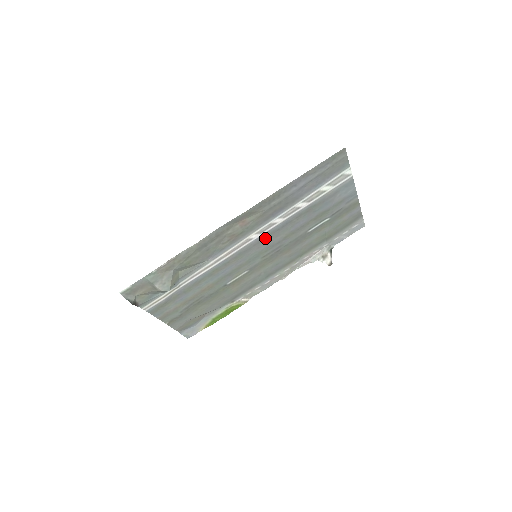
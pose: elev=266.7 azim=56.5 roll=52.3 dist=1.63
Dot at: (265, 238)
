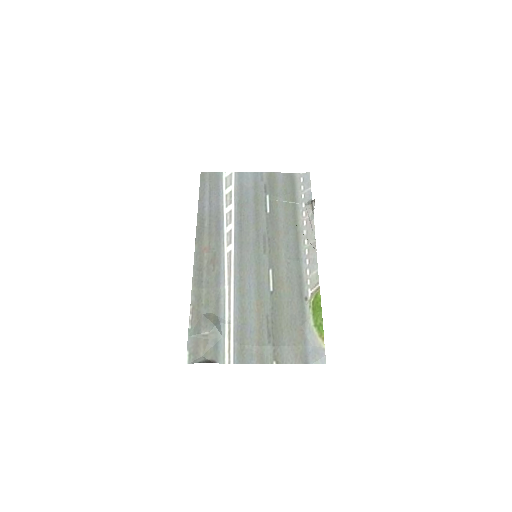
Dot at: (241, 243)
